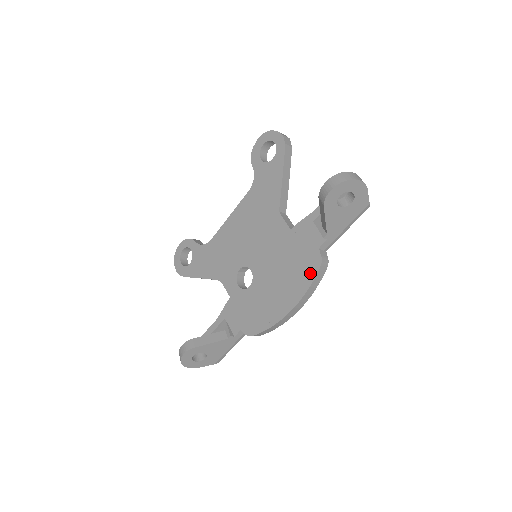
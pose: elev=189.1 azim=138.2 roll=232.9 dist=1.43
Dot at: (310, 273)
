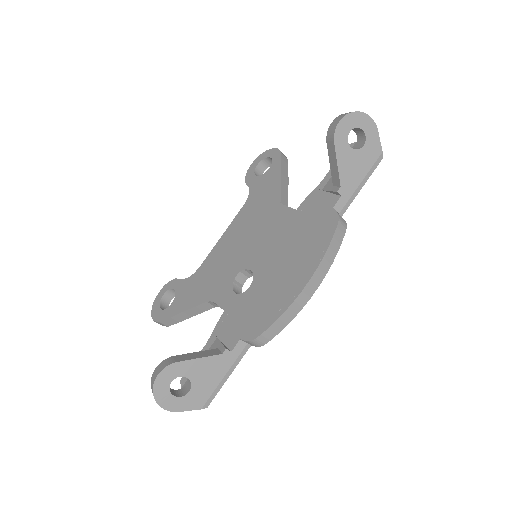
Dot at: (326, 234)
